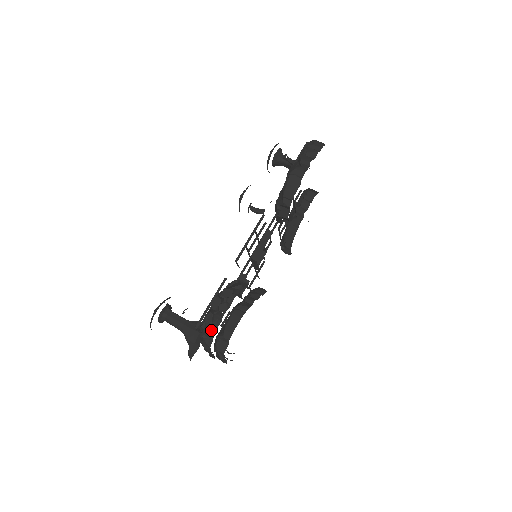
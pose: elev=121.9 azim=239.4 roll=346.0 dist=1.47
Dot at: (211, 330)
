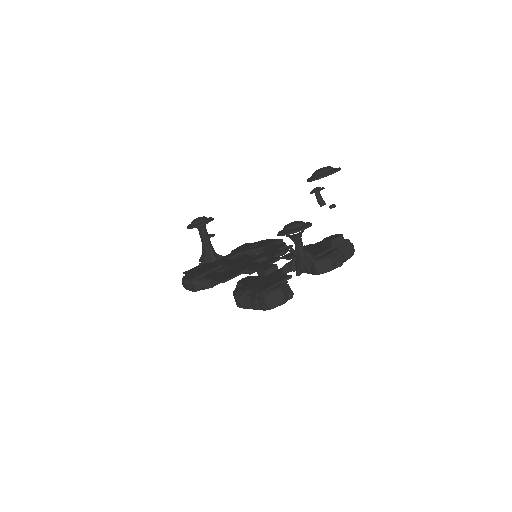
Dot at: occluded
